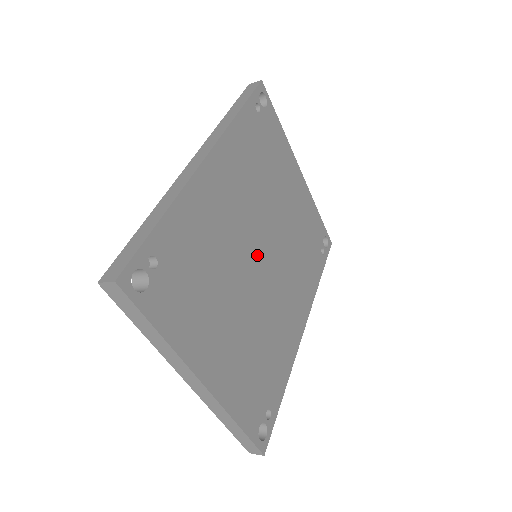
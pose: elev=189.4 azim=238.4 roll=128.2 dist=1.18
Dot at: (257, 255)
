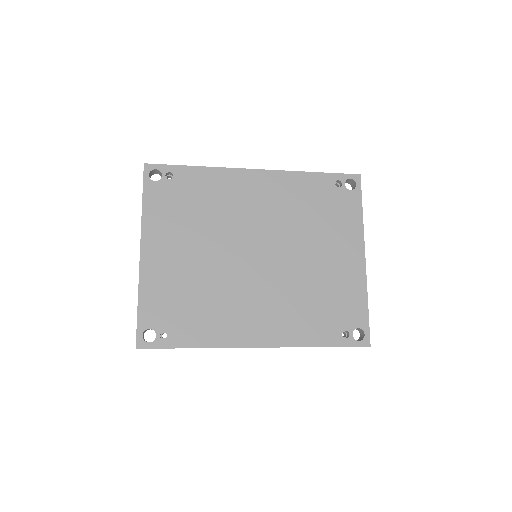
Dot at: (251, 249)
